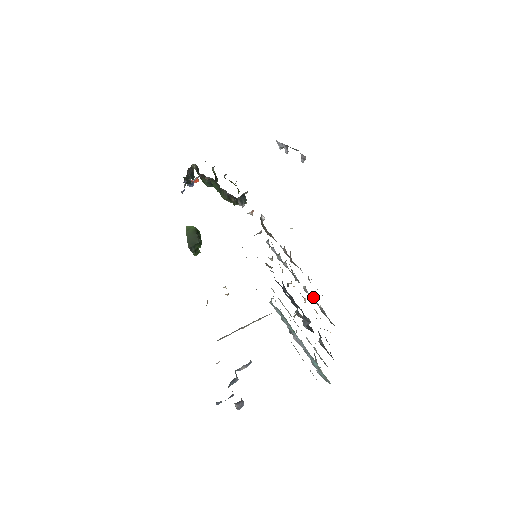
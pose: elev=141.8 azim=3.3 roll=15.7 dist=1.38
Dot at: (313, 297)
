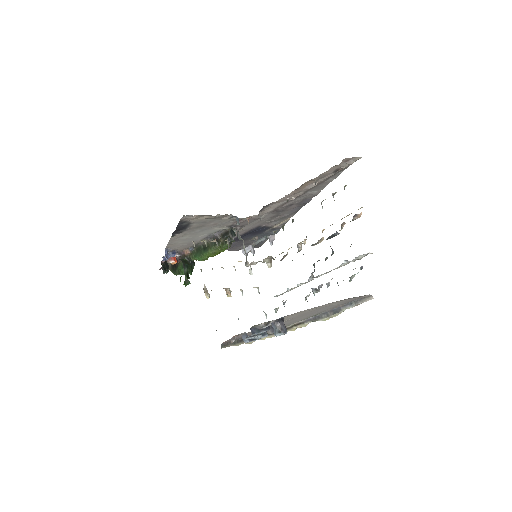
Dot at: occluded
